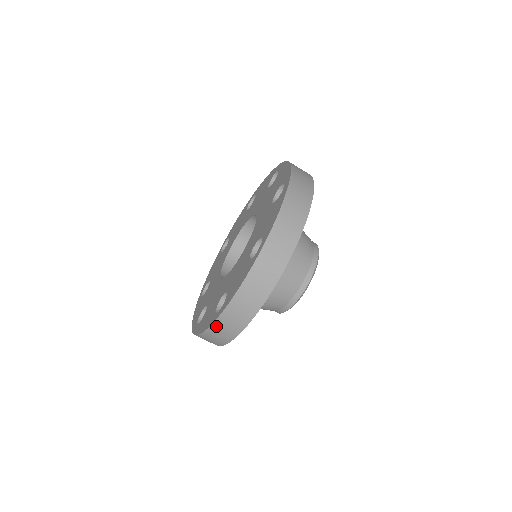
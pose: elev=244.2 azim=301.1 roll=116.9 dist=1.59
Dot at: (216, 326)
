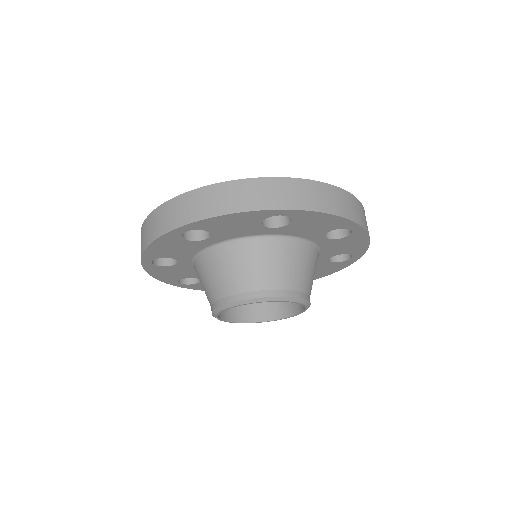
Dot at: (169, 205)
